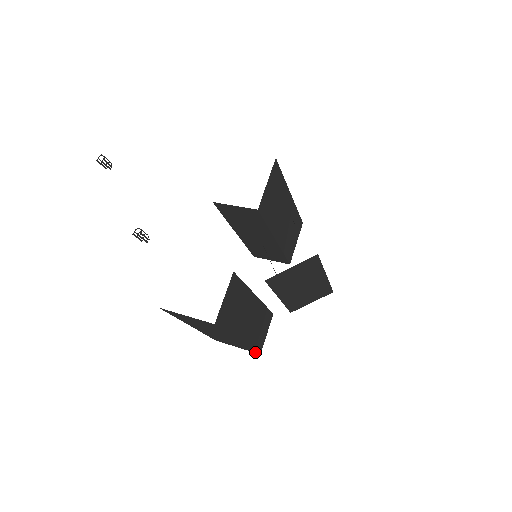
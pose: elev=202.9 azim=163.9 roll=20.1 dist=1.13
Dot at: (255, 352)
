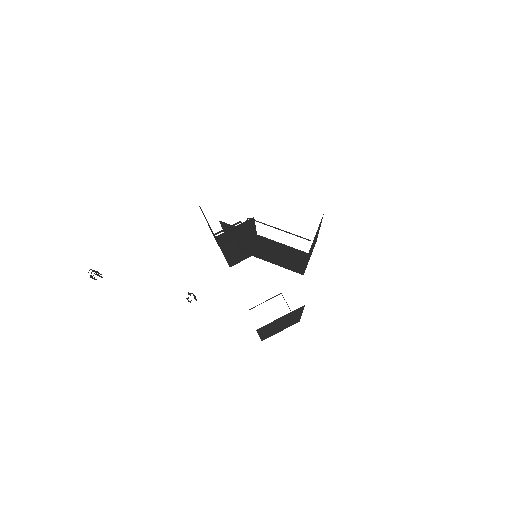
Dot at: occluded
